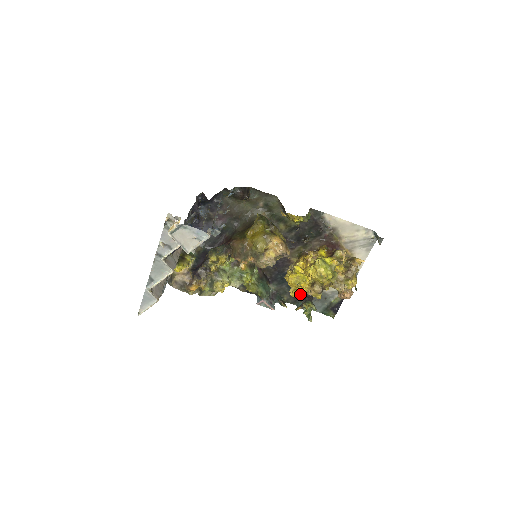
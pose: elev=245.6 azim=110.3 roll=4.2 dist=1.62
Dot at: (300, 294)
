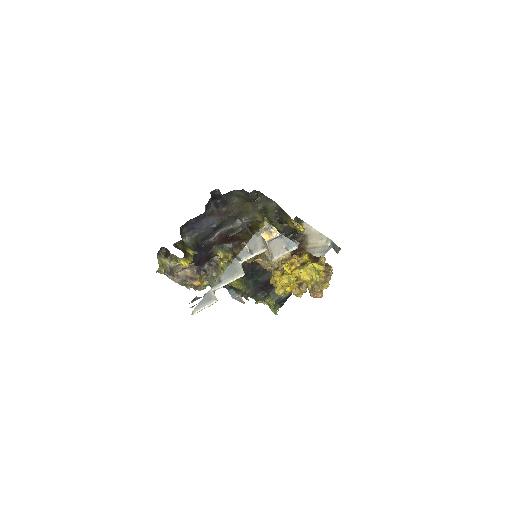
Dot at: (260, 289)
